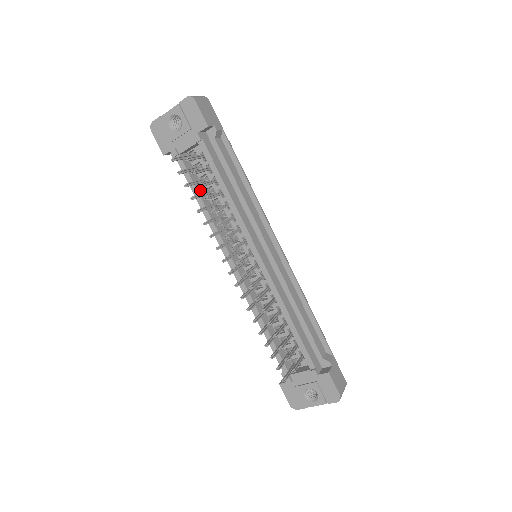
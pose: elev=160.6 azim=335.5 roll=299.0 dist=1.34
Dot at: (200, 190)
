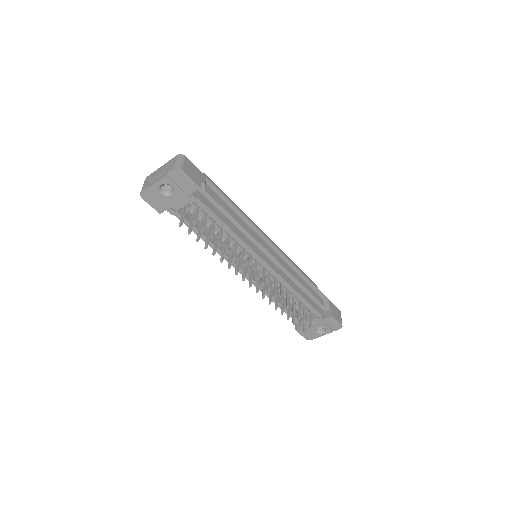
Dot at: occluded
